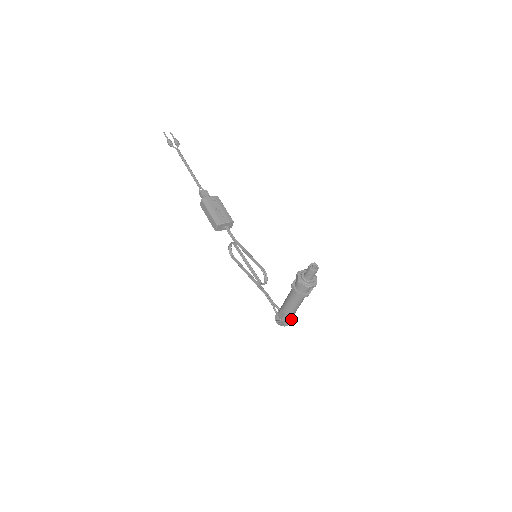
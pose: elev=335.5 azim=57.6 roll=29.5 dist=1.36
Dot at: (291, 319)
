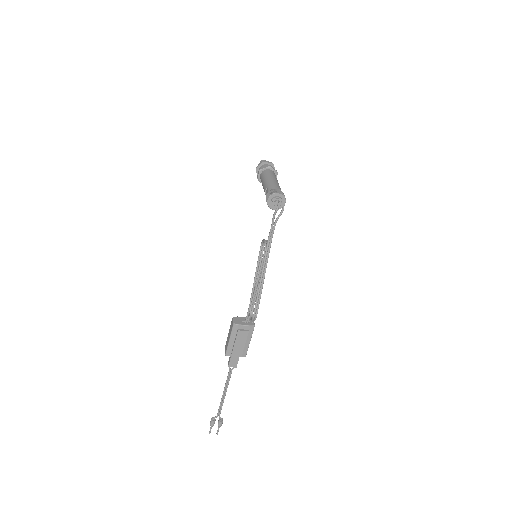
Dot at: (280, 191)
